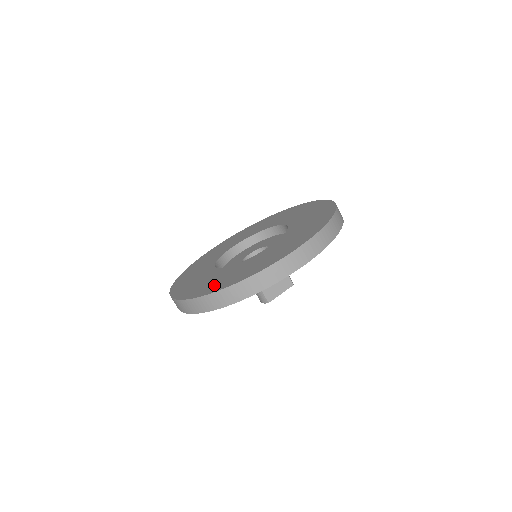
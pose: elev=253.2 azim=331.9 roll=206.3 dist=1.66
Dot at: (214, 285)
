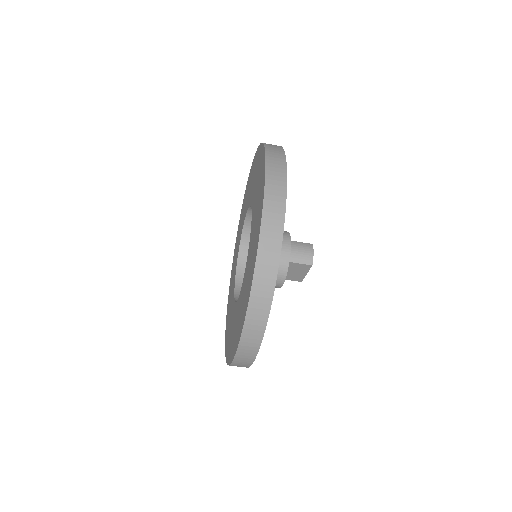
Dot at: (227, 329)
